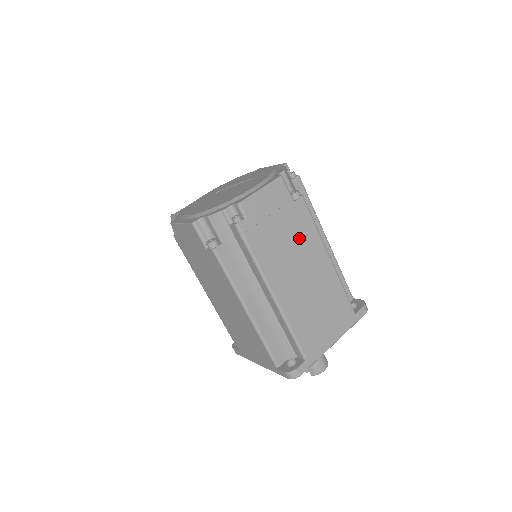
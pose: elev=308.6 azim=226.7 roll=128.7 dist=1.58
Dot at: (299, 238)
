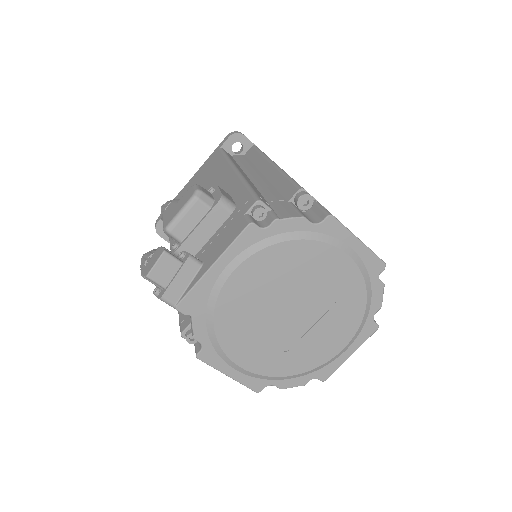
Dot at: occluded
